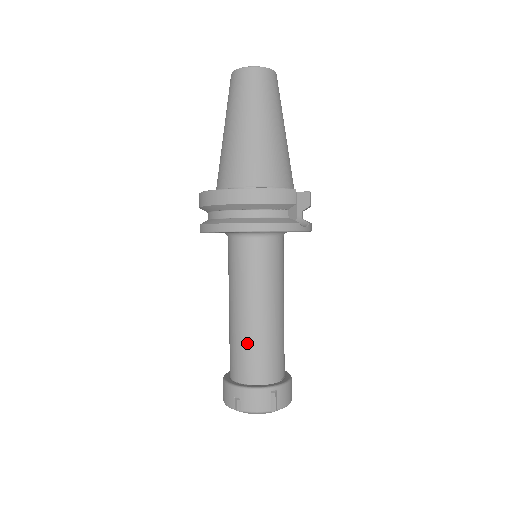
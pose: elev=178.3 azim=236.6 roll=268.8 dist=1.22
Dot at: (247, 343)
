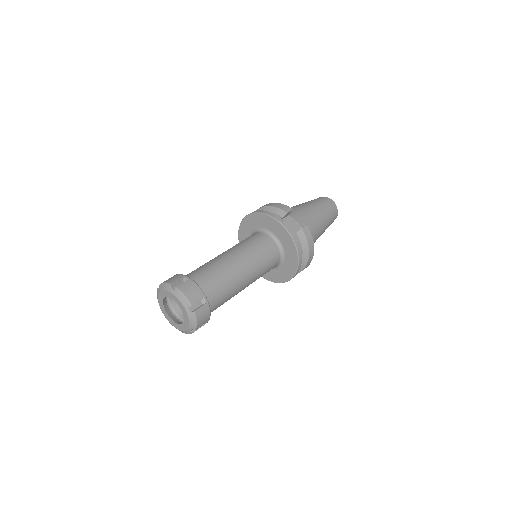
Dot at: occluded
